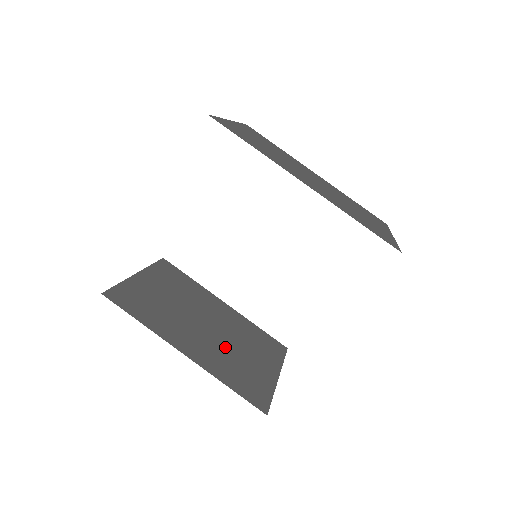
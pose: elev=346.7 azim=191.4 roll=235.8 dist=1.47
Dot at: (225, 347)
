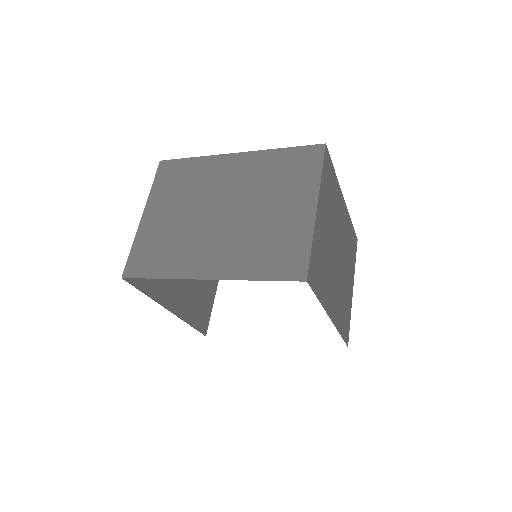
Dot at: occluded
